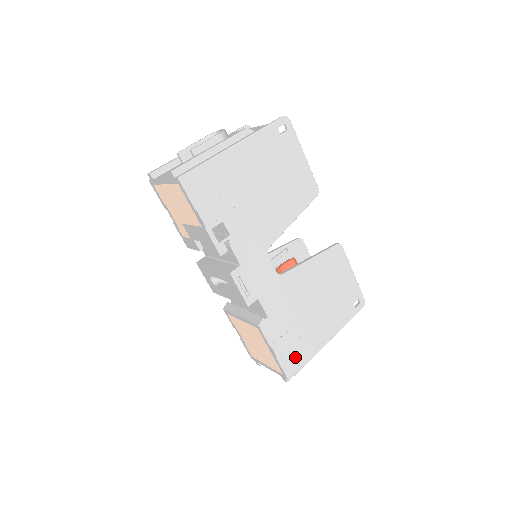
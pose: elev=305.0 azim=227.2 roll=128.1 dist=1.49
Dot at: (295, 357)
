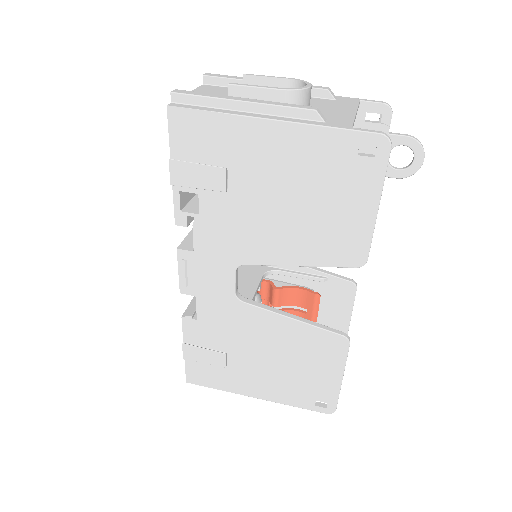
Dot at: (206, 374)
